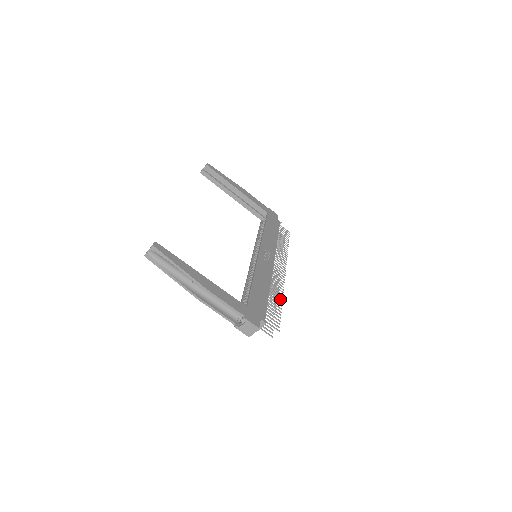
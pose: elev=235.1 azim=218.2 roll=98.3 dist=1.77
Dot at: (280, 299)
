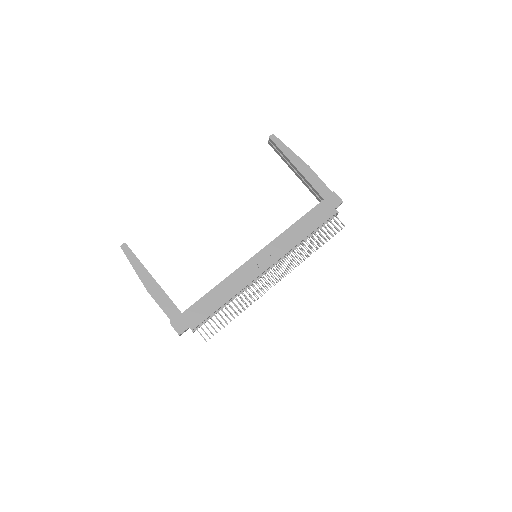
Dot at: (240, 310)
